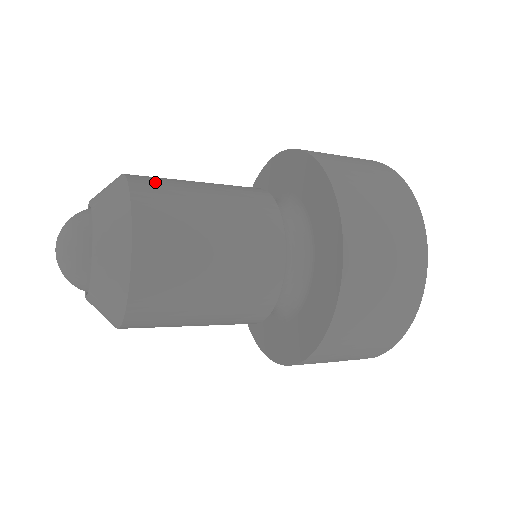
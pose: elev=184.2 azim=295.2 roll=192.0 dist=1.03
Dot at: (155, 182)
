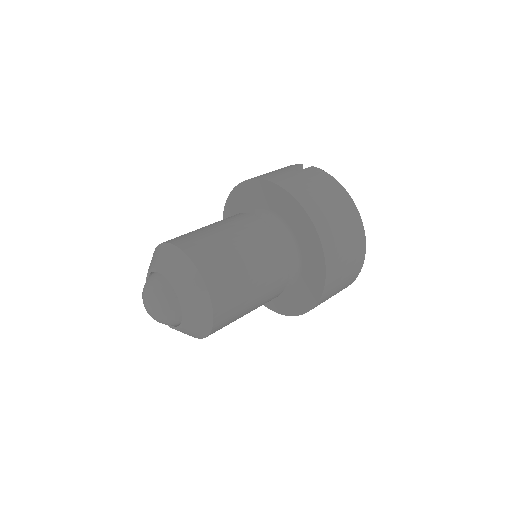
Dot at: (214, 264)
